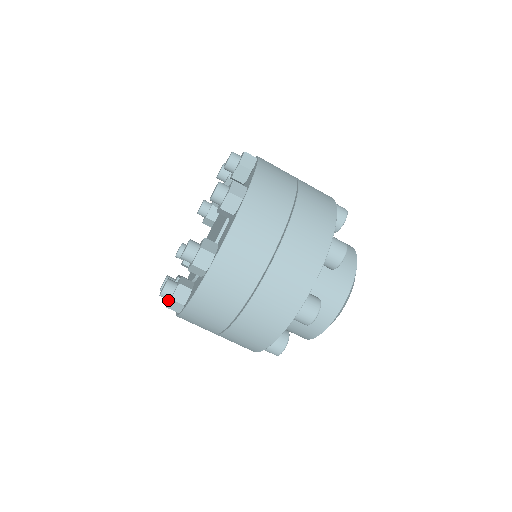
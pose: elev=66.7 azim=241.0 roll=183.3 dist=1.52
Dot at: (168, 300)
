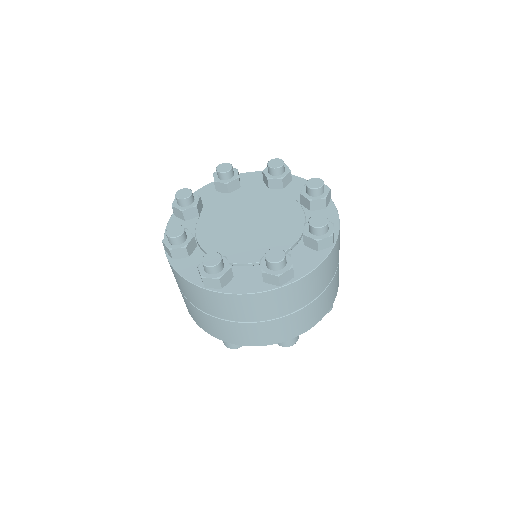
Dot at: (201, 269)
